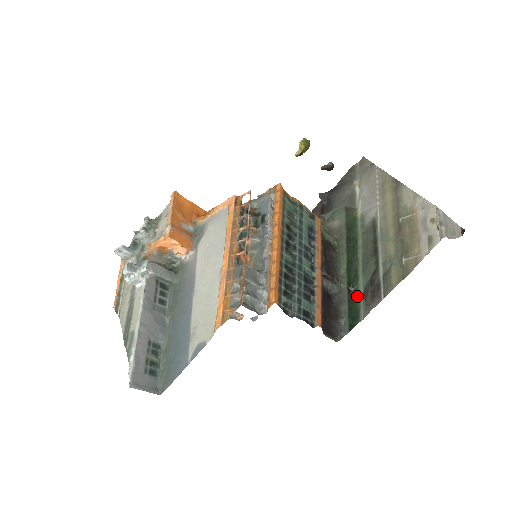
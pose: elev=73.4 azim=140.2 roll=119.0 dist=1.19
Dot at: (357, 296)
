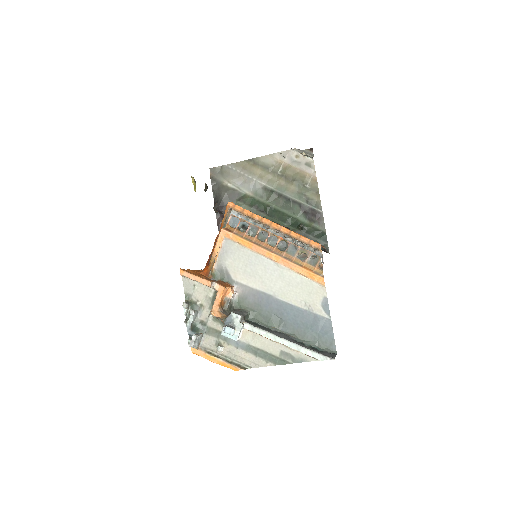
Dot at: (308, 226)
